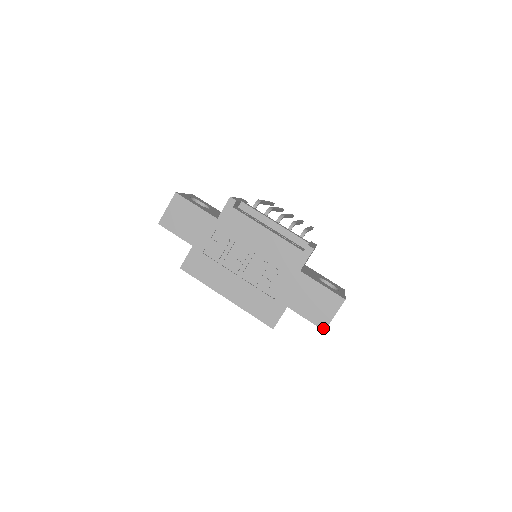
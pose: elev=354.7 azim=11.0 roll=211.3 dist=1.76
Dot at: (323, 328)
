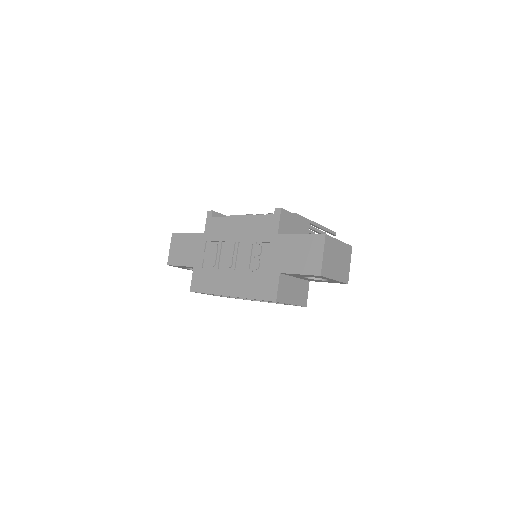
Dot at: (318, 274)
